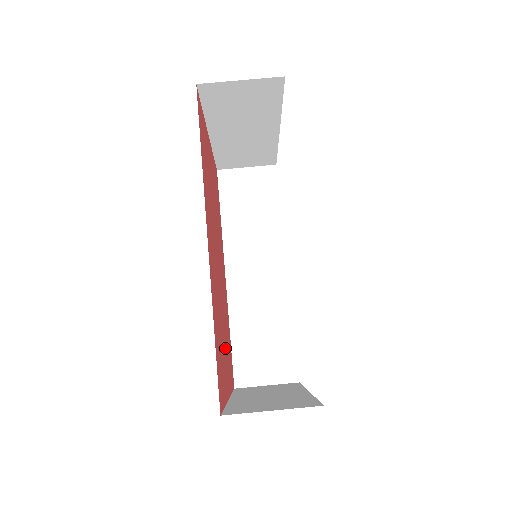
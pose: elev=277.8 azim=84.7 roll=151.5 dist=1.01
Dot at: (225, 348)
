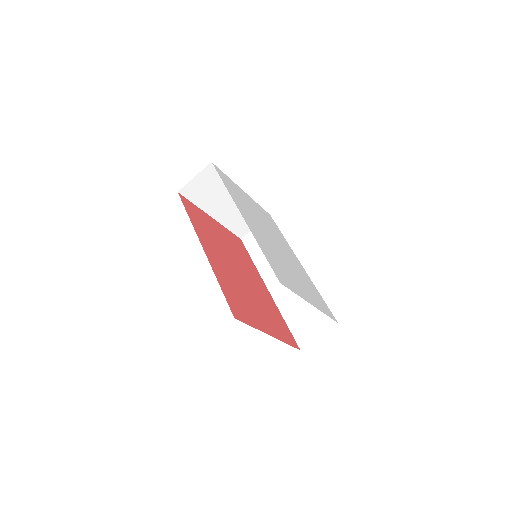
Dot at: (260, 312)
